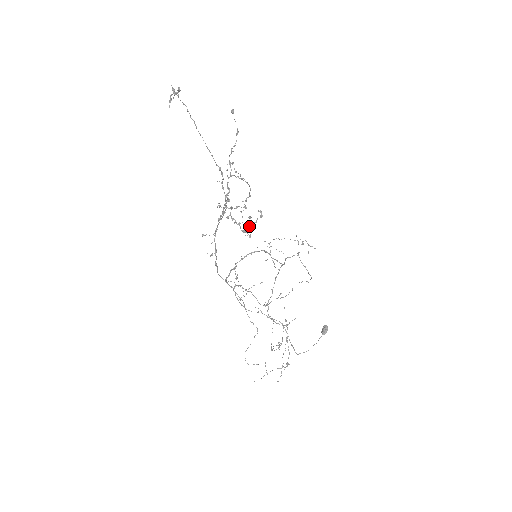
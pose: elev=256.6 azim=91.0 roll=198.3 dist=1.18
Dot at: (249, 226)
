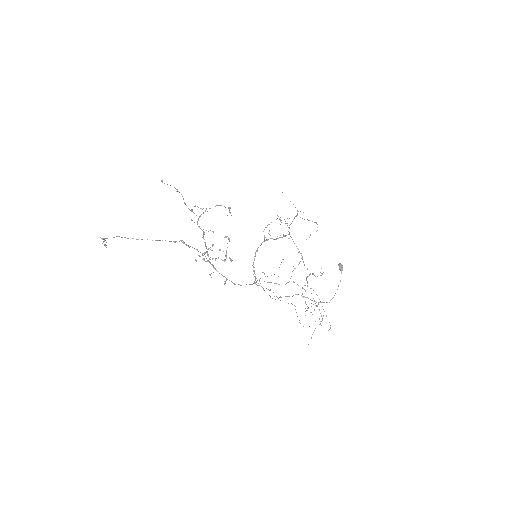
Dot at: (226, 253)
